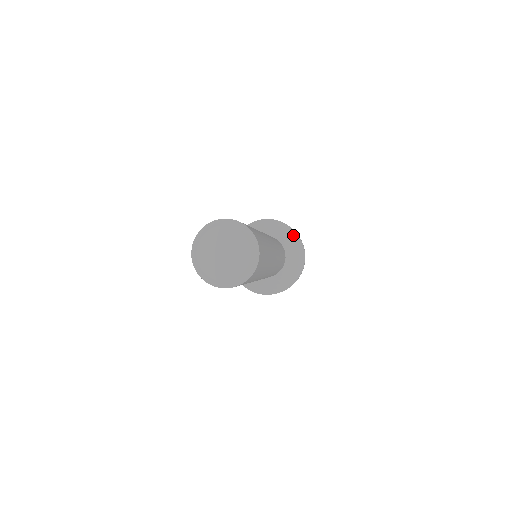
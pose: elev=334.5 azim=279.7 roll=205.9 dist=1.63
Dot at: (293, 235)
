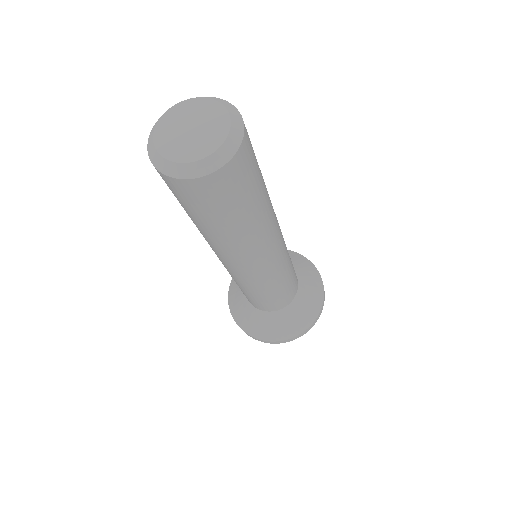
Dot at: (312, 269)
